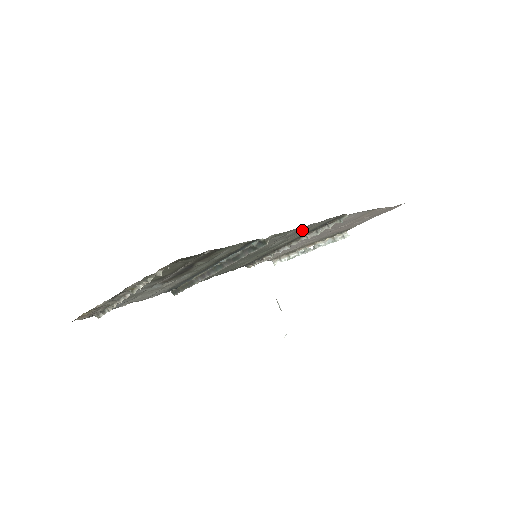
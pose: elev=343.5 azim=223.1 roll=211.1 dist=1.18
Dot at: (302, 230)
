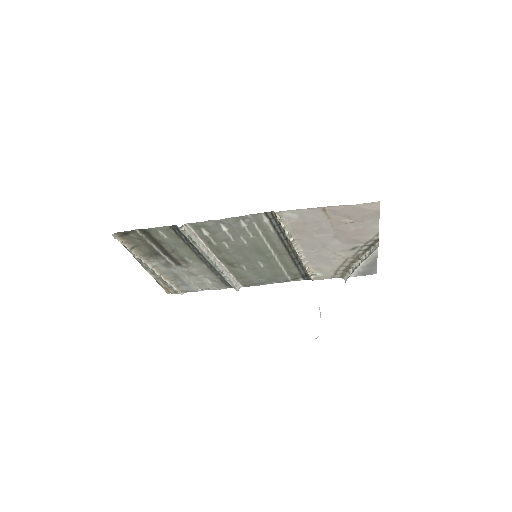
Dot at: (247, 227)
